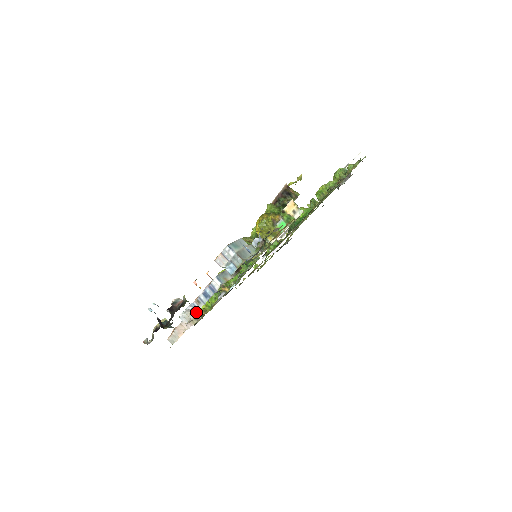
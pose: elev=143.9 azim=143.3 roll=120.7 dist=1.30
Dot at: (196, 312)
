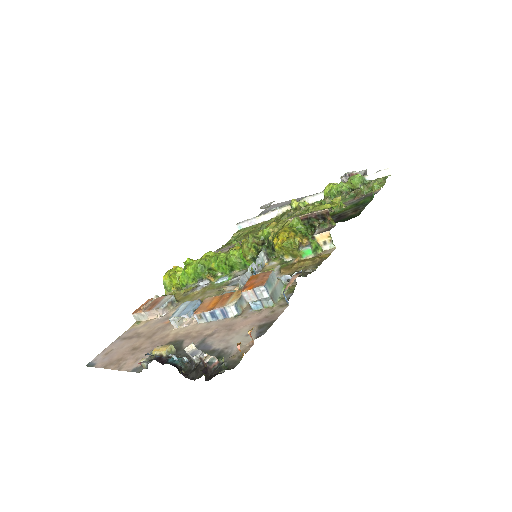
Dot at: occluded
